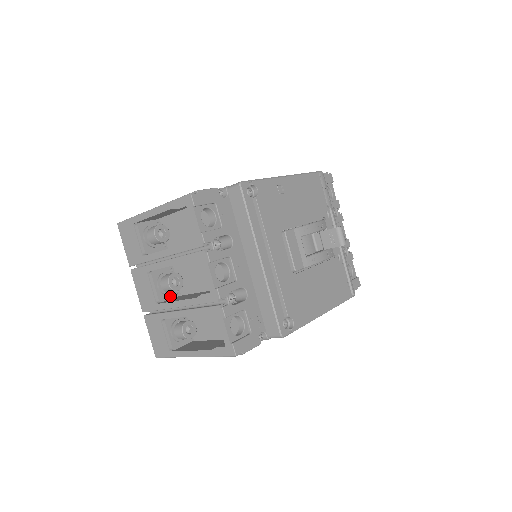
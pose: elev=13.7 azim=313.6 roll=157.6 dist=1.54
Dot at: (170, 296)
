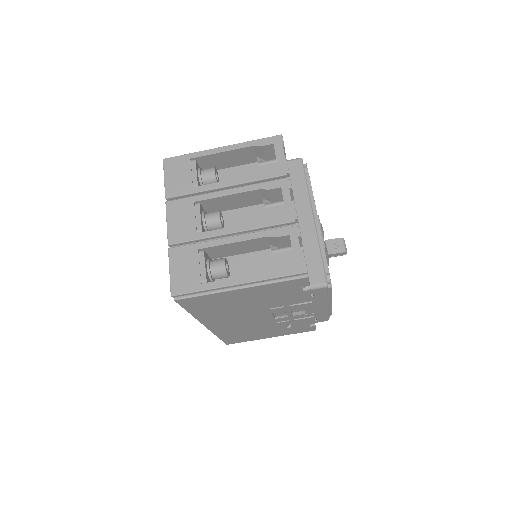
Dot at: occluded
